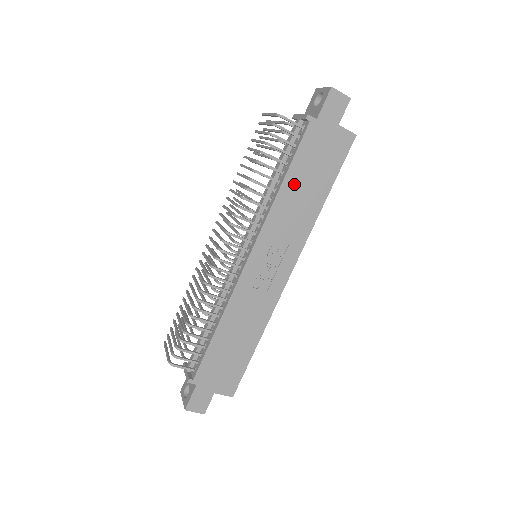
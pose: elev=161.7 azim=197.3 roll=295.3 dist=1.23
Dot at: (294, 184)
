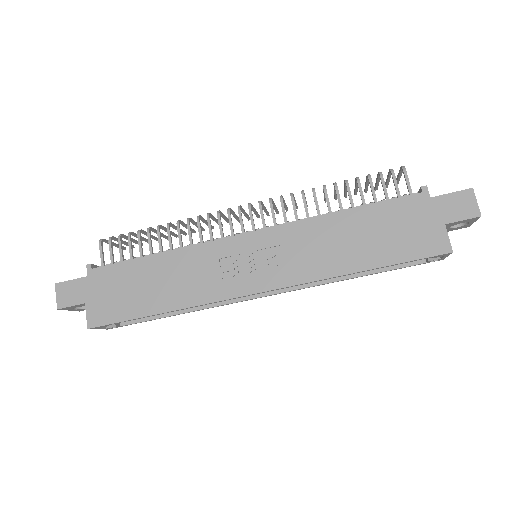
Dot at: (351, 224)
